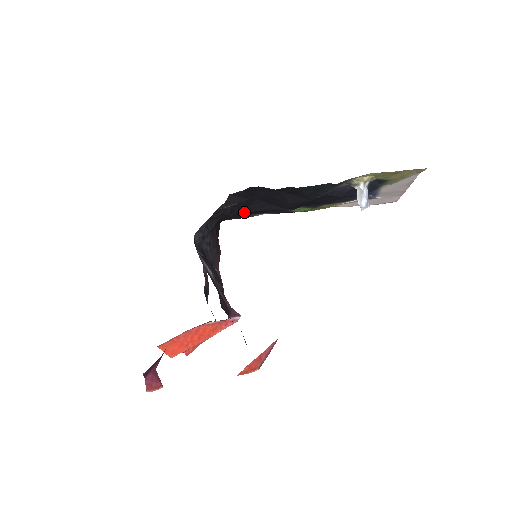
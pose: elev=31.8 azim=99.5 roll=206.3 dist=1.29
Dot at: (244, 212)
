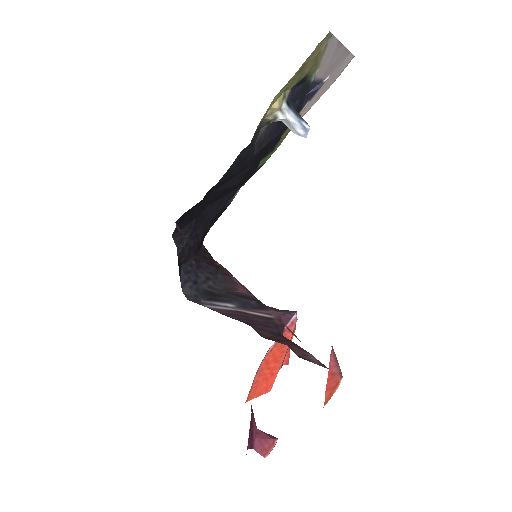
Dot at: occluded
